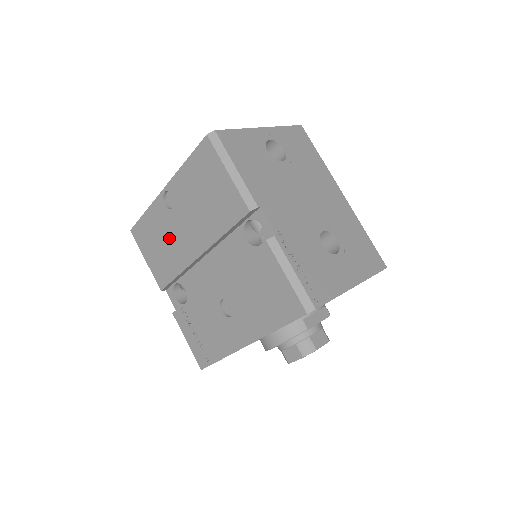
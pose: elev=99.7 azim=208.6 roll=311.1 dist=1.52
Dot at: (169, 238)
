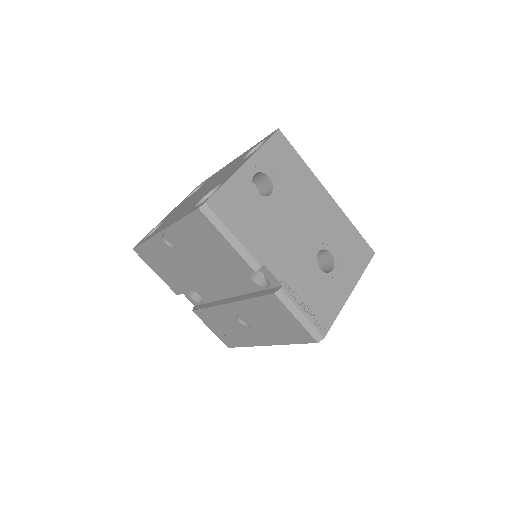
Dot at: (176, 266)
